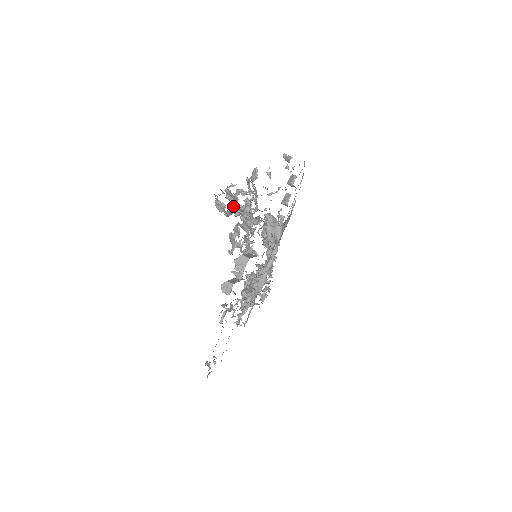
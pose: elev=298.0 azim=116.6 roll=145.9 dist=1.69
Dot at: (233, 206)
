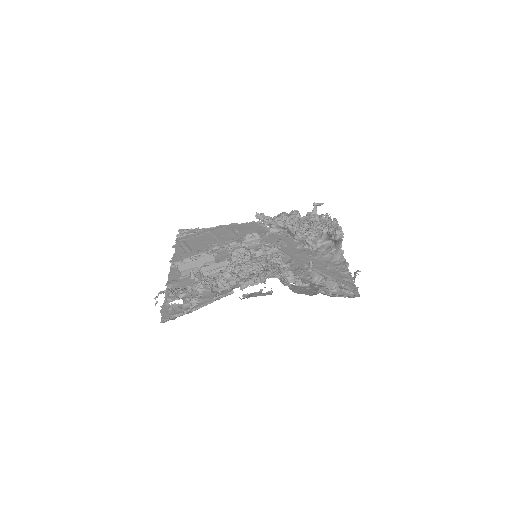
Dot at: occluded
